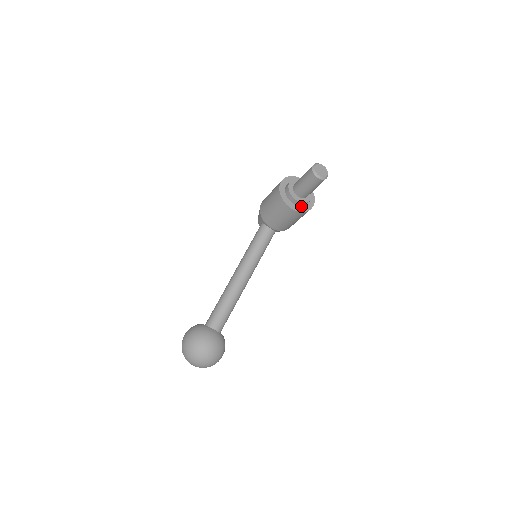
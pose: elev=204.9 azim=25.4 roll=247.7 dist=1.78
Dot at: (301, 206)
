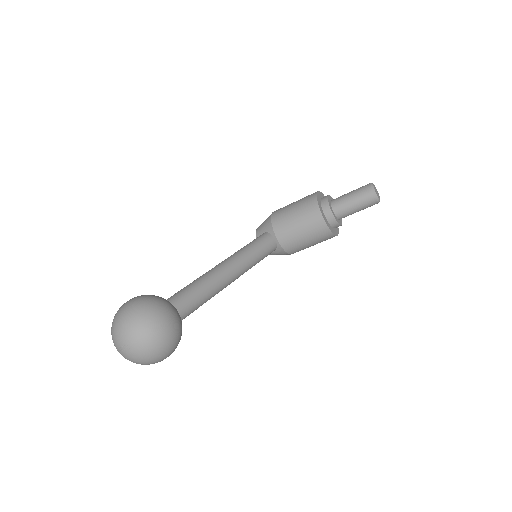
Dot at: (330, 225)
